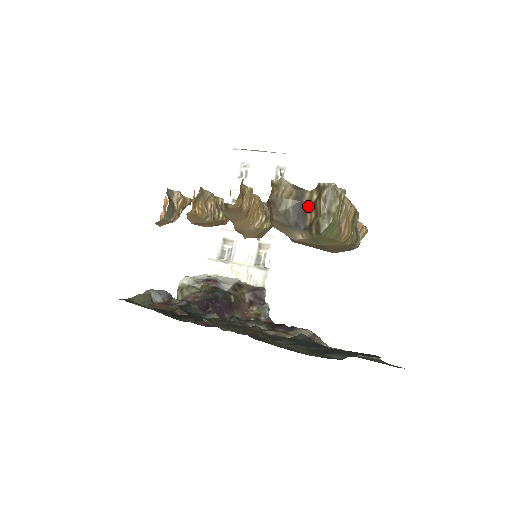
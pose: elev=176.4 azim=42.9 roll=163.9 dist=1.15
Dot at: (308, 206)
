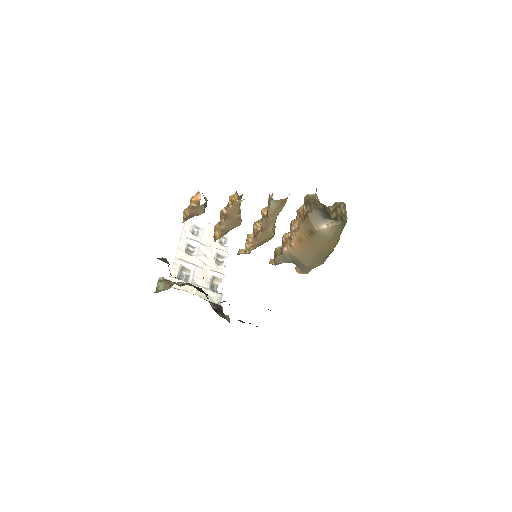
Dot at: (330, 211)
